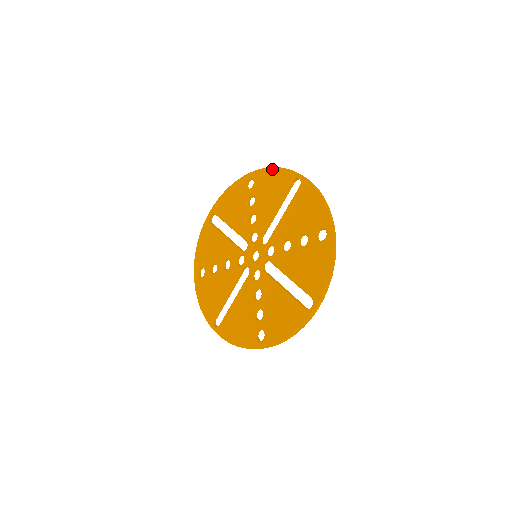
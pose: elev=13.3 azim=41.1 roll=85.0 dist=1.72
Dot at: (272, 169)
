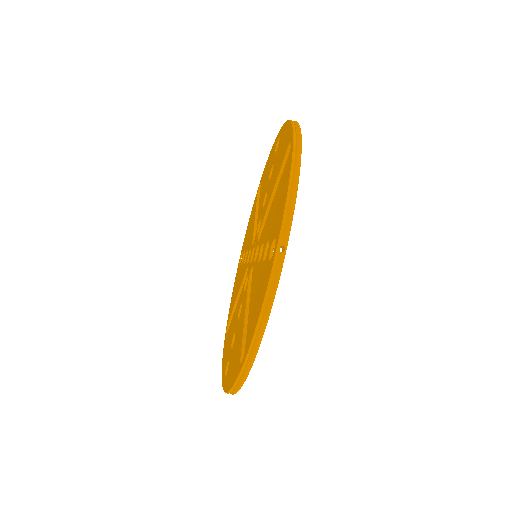
Dot at: (248, 224)
